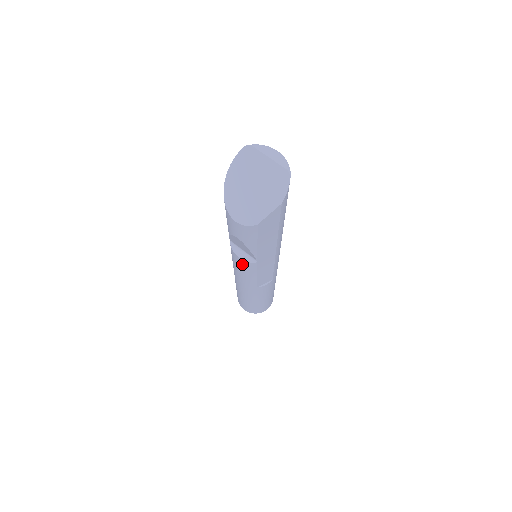
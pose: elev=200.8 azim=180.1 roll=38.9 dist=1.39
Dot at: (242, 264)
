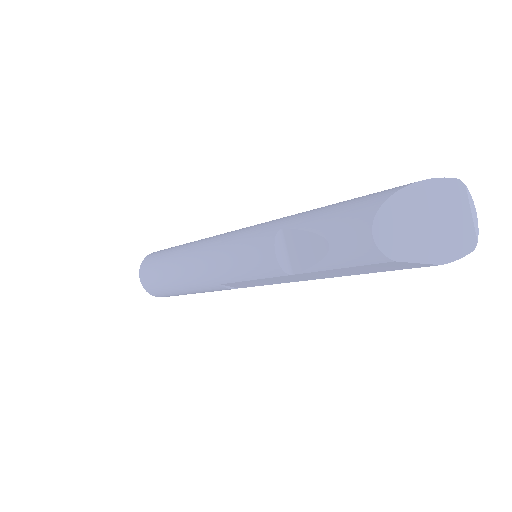
Dot at: (264, 261)
